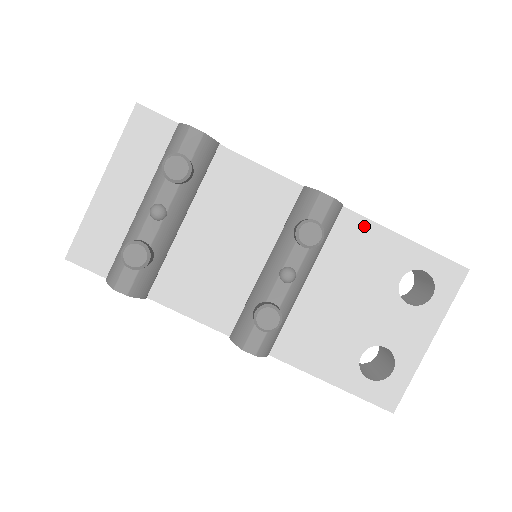
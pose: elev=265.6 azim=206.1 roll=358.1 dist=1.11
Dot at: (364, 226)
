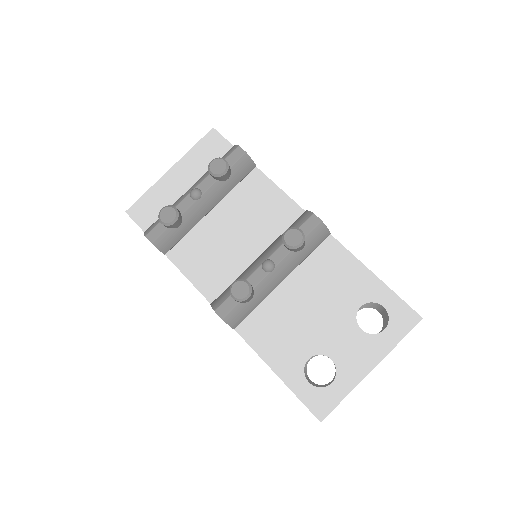
Dot at: (343, 255)
